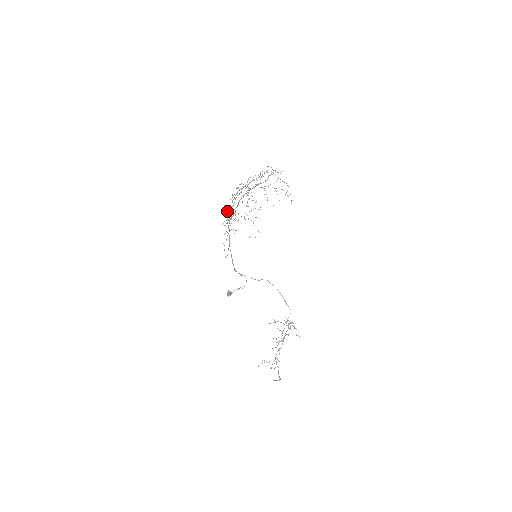
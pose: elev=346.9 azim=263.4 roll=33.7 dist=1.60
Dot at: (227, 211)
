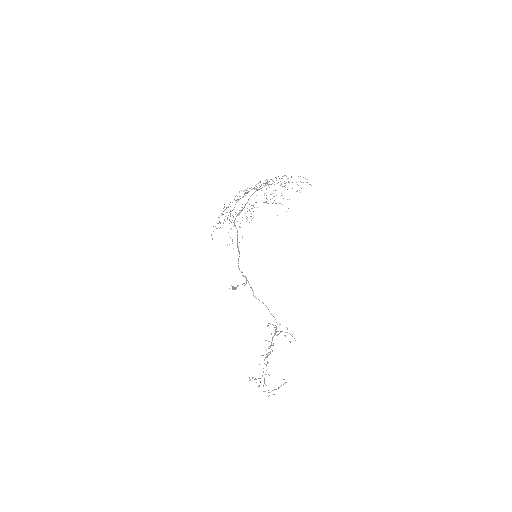
Dot at: occluded
